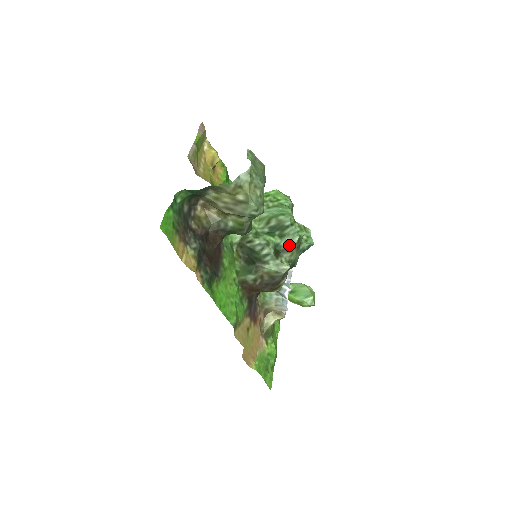
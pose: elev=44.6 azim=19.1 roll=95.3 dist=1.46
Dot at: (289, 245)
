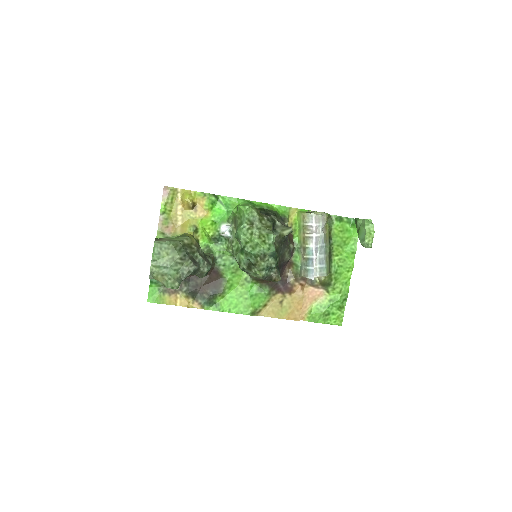
Dot at: (251, 261)
